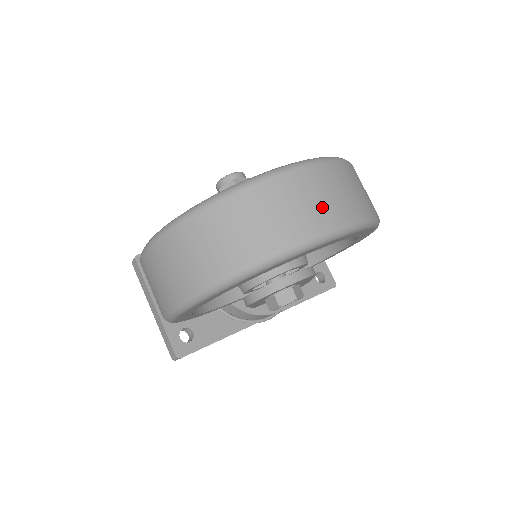
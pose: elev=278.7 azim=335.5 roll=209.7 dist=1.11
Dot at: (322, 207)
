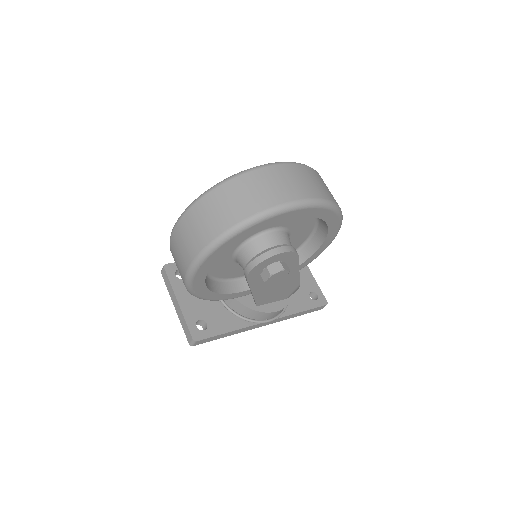
Dot at: (294, 187)
